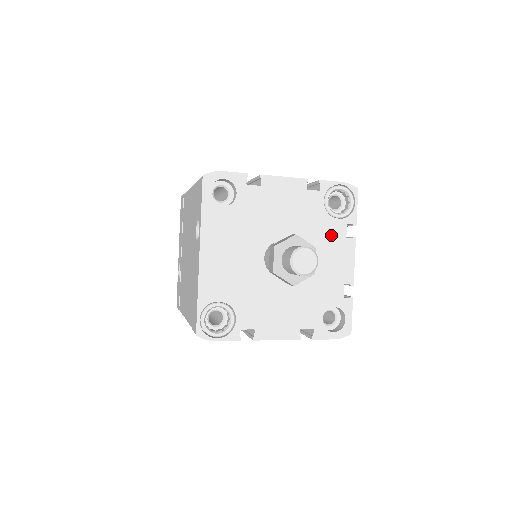
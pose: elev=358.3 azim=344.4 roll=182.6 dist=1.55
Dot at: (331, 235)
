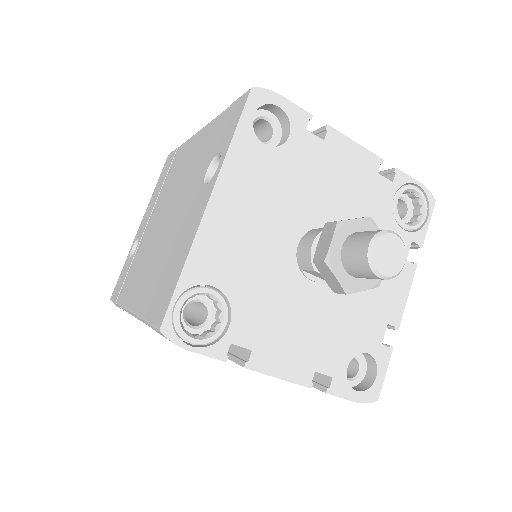
Dot at: occluded
